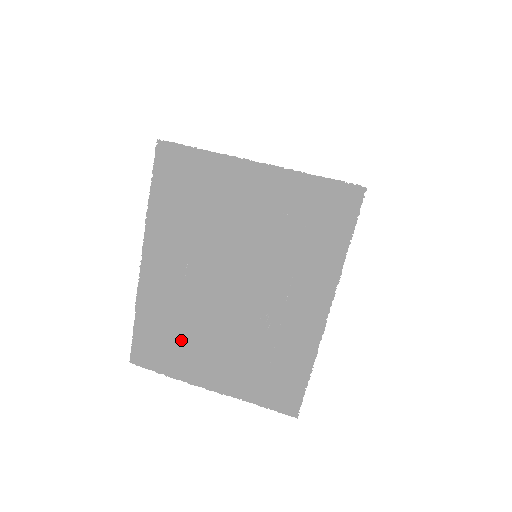
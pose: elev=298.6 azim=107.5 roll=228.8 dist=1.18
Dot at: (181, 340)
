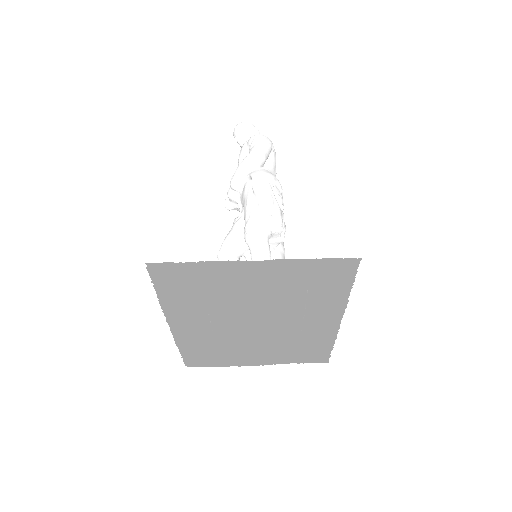
Dot at: (222, 348)
